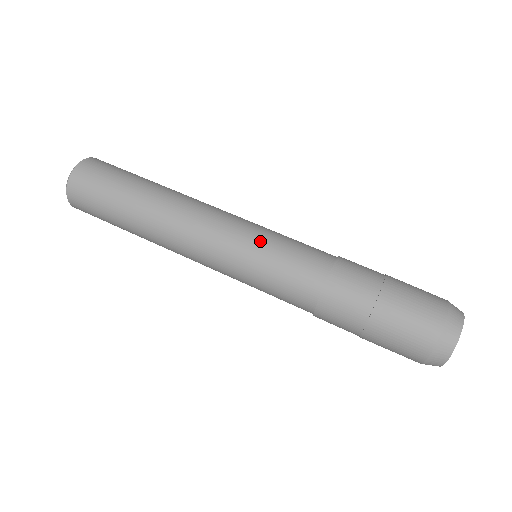
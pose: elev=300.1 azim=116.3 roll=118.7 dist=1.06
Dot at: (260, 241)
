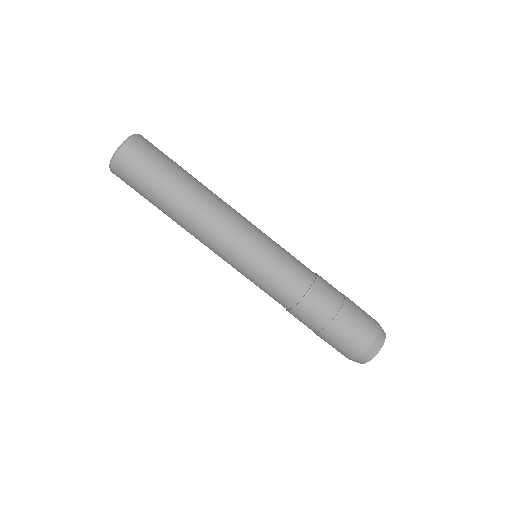
Dot at: (271, 243)
